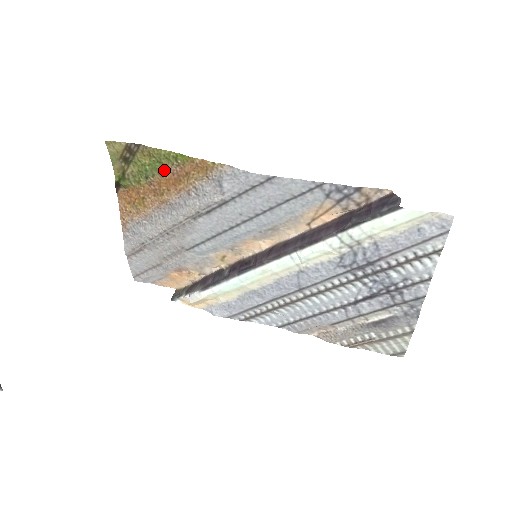
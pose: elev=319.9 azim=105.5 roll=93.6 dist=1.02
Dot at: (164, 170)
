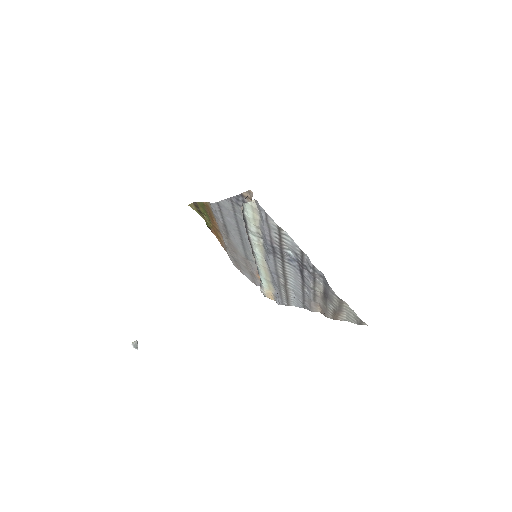
Dot at: (208, 213)
